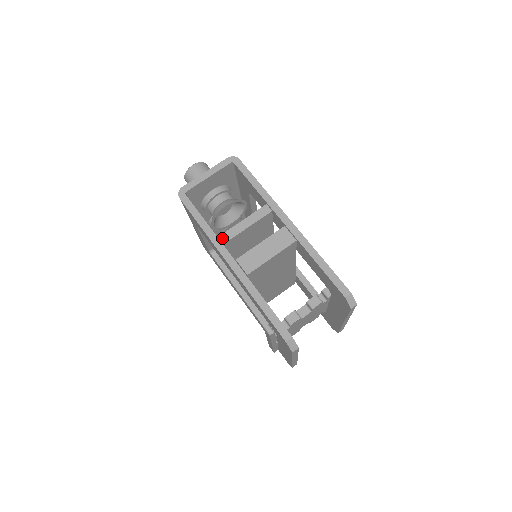
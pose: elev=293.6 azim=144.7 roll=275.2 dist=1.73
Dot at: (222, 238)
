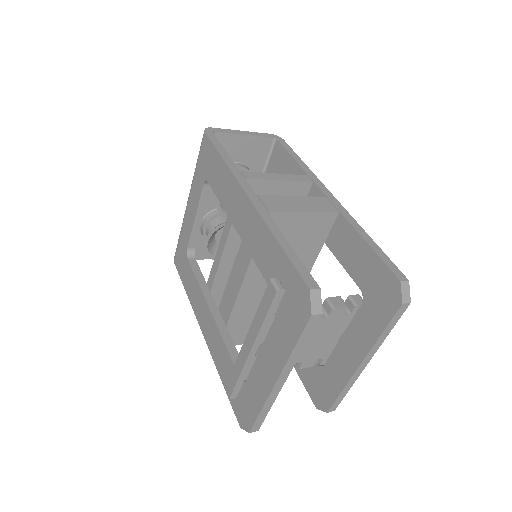
Dot at: (245, 174)
